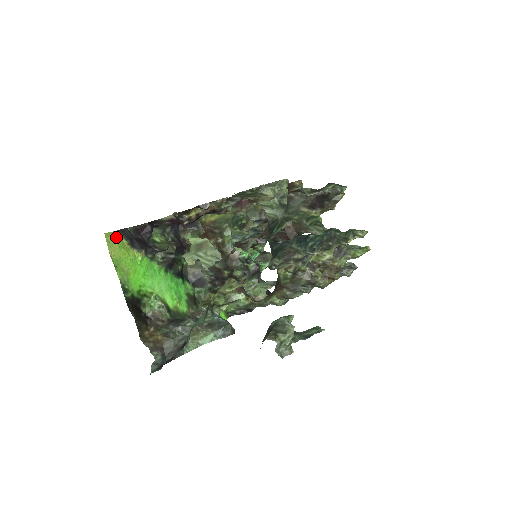
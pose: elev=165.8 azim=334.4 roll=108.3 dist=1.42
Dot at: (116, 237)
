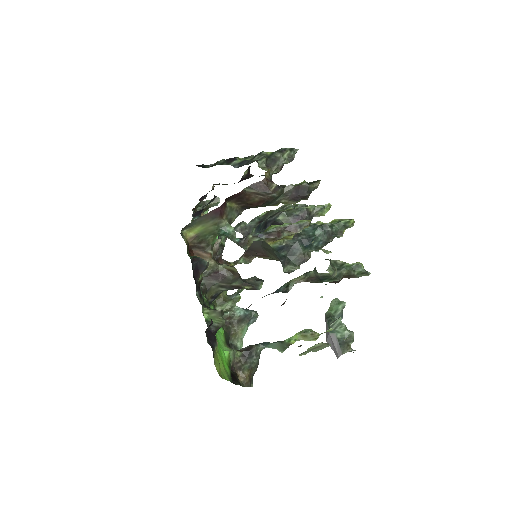
Dot at: (216, 363)
